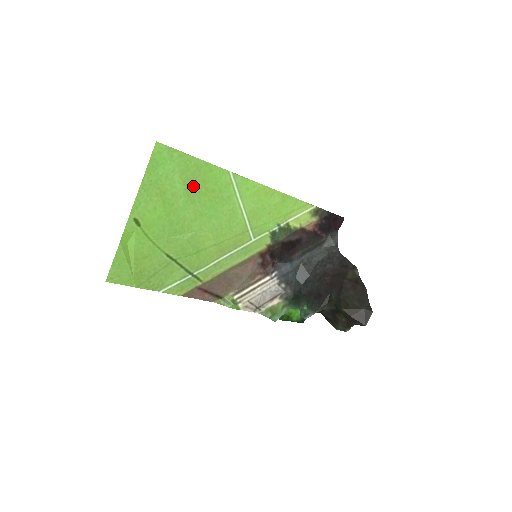
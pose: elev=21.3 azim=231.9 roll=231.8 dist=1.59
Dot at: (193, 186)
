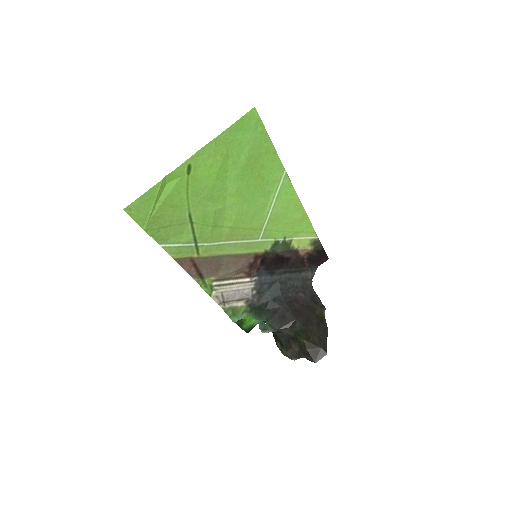
Dot at: (252, 165)
